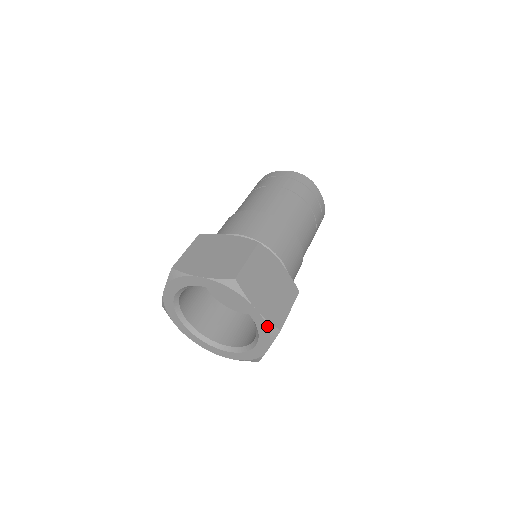
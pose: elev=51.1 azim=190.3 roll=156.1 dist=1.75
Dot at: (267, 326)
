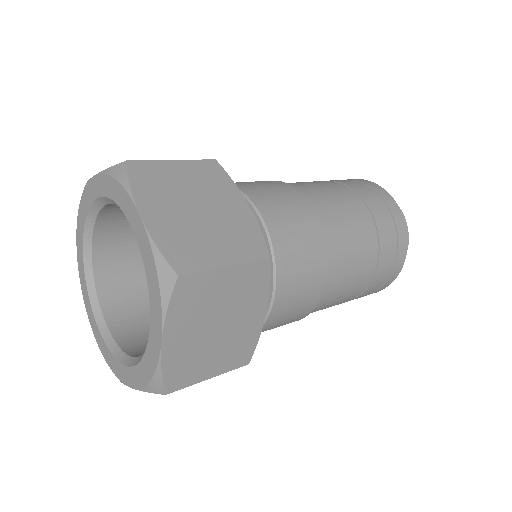
Dot at: (154, 258)
